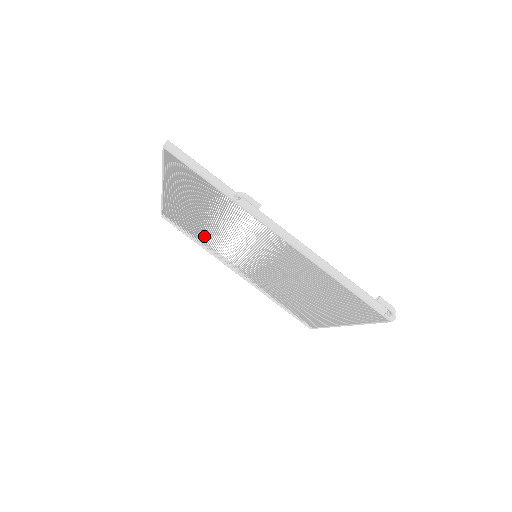
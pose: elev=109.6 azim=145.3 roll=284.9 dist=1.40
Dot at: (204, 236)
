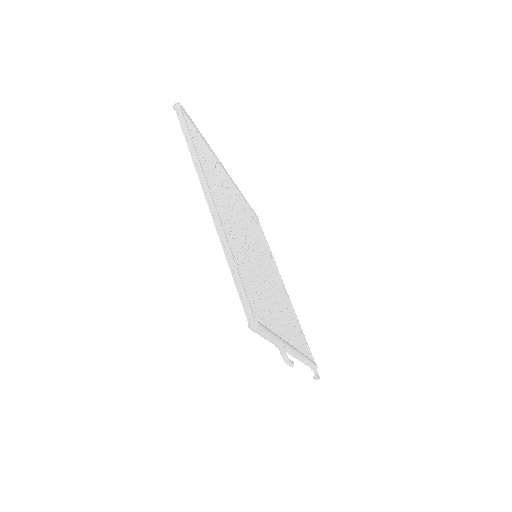
Dot at: occluded
